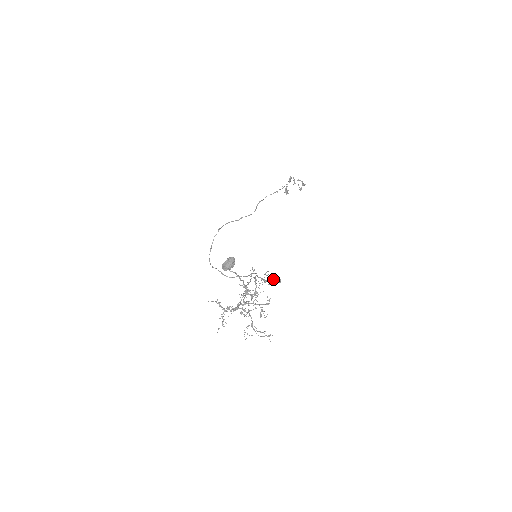
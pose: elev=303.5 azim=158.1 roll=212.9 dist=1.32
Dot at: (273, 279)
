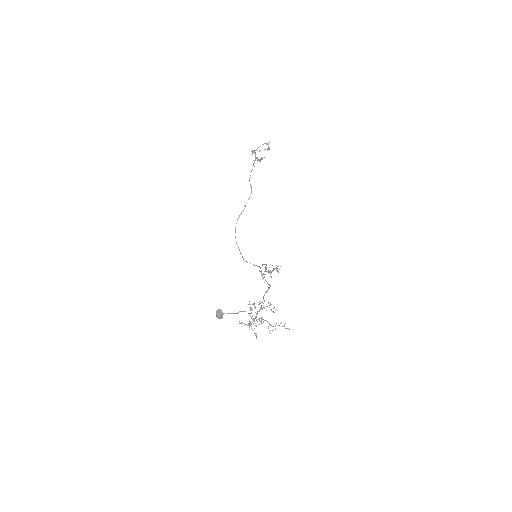
Dot at: (274, 268)
